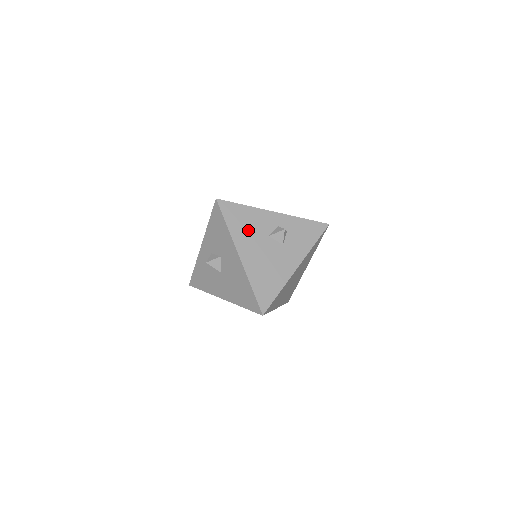
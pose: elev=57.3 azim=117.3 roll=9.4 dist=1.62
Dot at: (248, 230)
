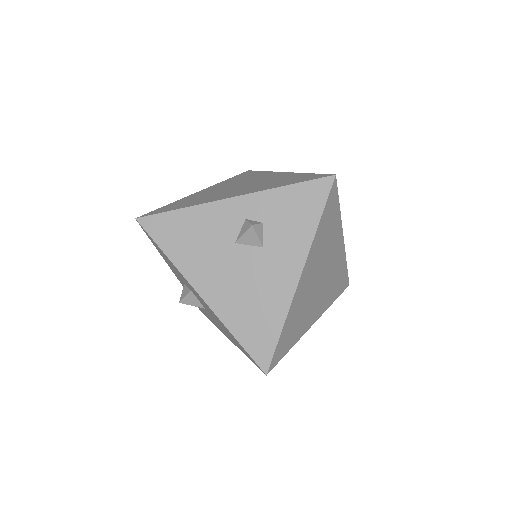
Dot at: (199, 247)
